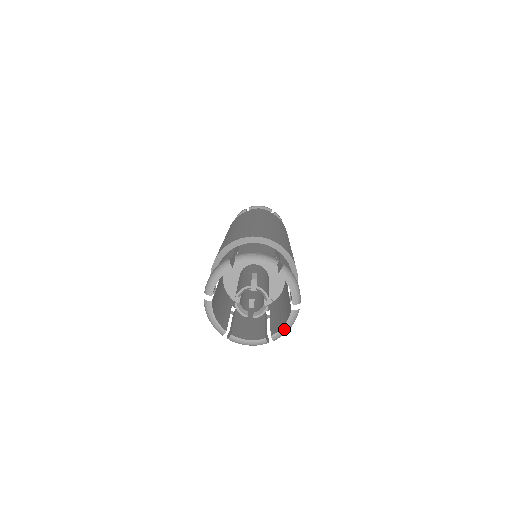
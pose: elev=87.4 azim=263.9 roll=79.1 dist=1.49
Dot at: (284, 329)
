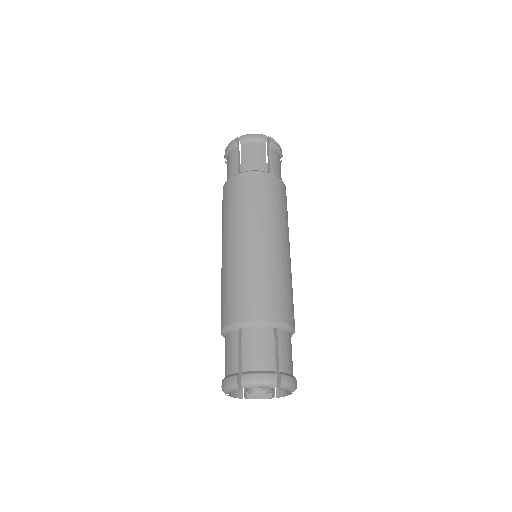
Dot at: occluded
